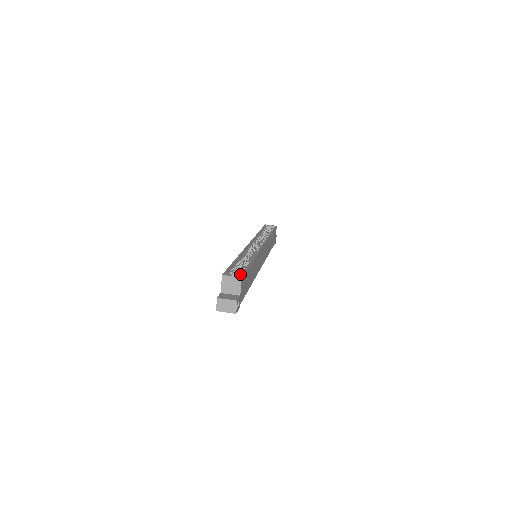
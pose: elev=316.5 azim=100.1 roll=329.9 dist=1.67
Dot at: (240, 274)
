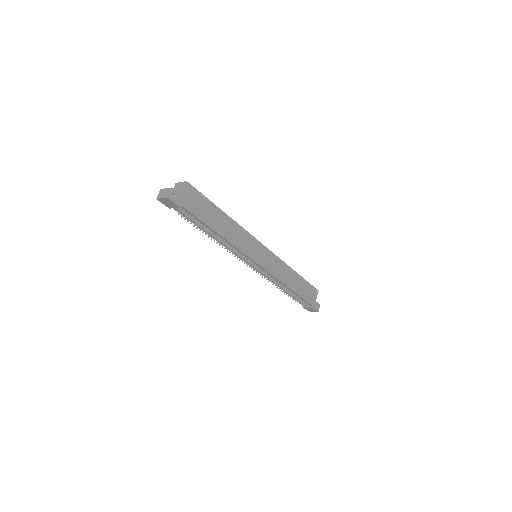
Dot at: (193, 191)
